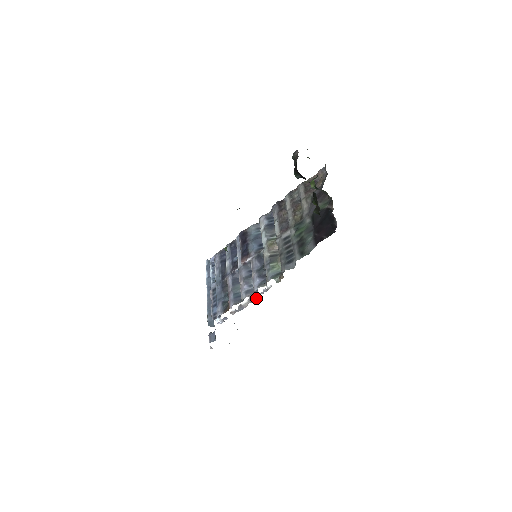
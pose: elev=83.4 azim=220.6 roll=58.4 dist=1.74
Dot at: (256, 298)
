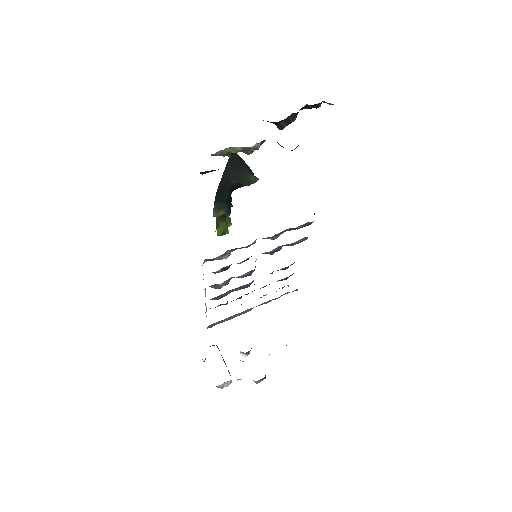
Dot at: occluded
